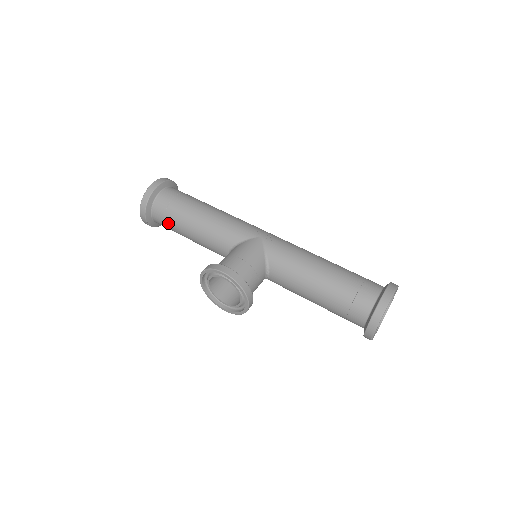
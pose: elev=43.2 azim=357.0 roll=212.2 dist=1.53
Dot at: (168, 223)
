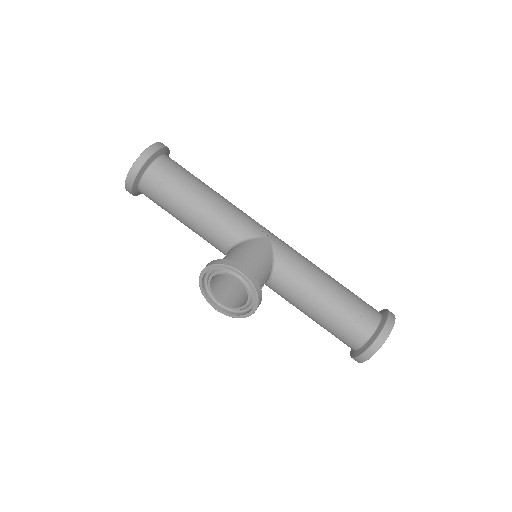
Dot at: (160, 197)
